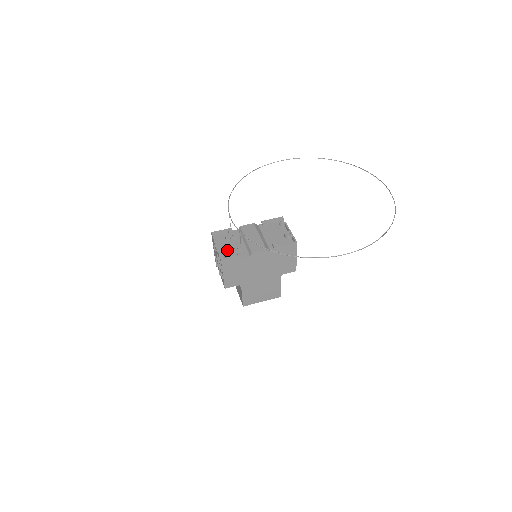
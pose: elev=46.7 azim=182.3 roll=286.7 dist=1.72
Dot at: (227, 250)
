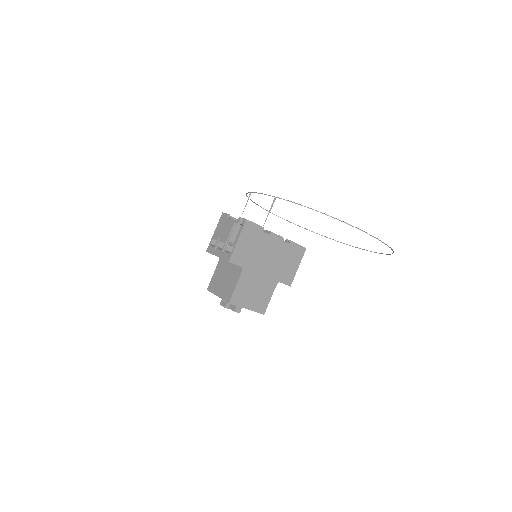
Dot at: occluded
